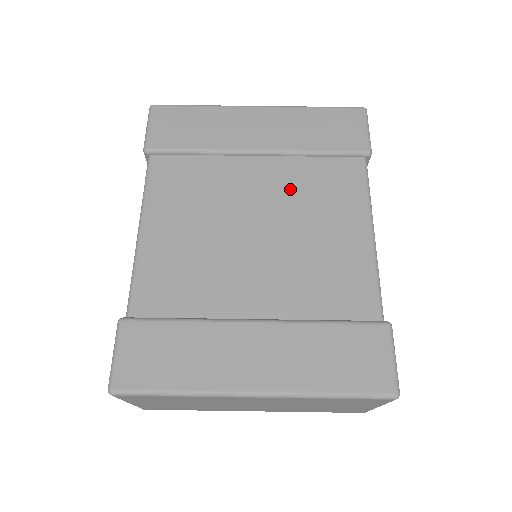
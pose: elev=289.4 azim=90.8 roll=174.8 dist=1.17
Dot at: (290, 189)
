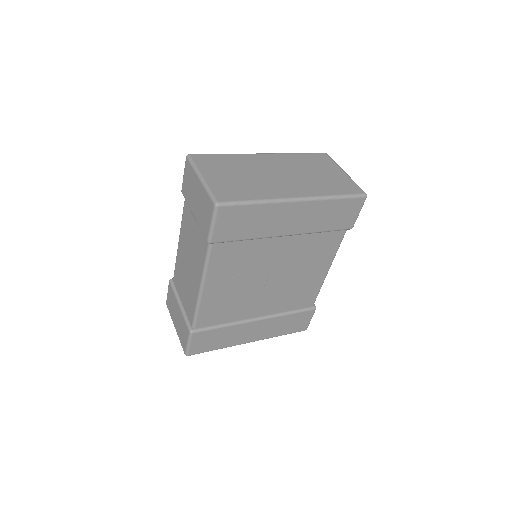
Dot at: occluded
